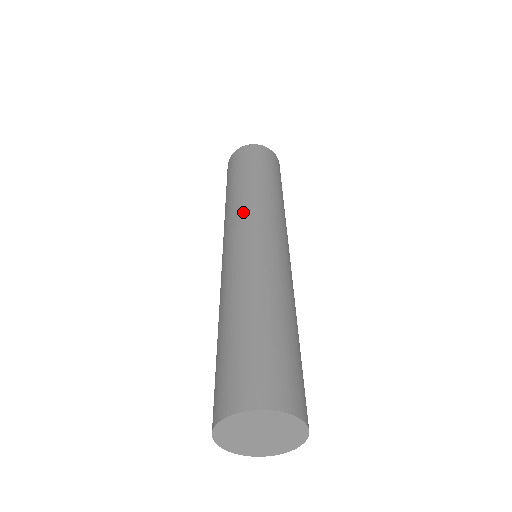
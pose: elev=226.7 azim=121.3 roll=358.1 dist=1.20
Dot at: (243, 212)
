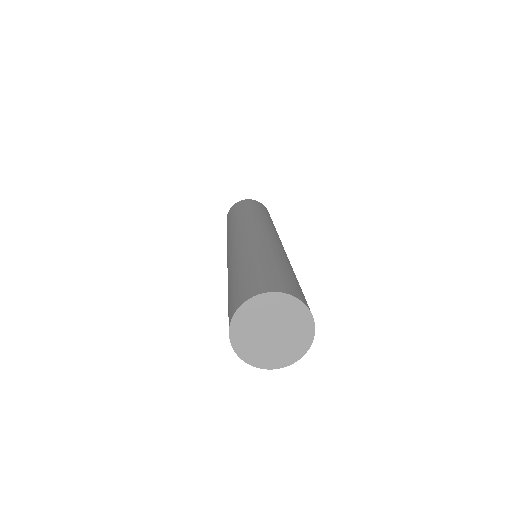
Dot at: (270, 225)
